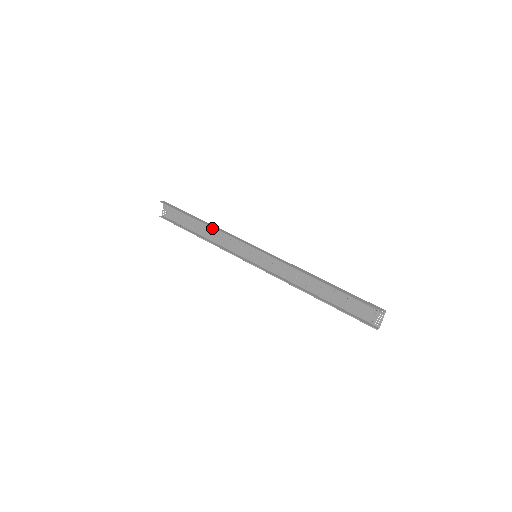
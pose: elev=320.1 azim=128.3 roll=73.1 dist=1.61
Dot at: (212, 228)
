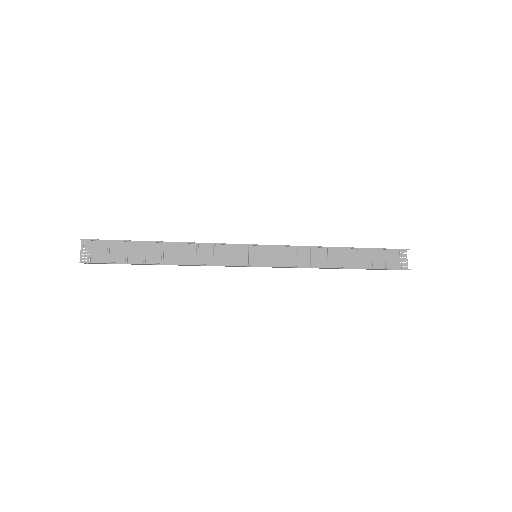
Dot at: (181, 247)
